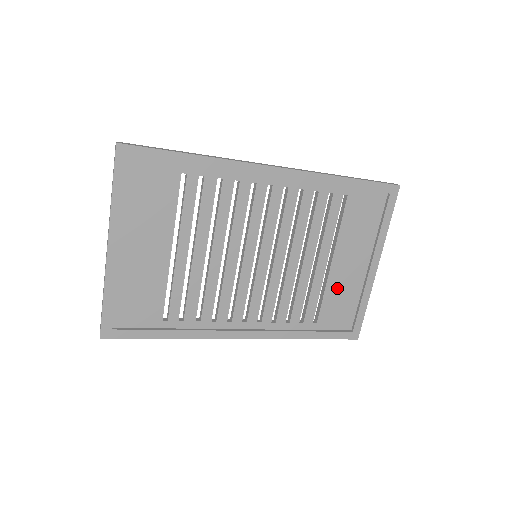
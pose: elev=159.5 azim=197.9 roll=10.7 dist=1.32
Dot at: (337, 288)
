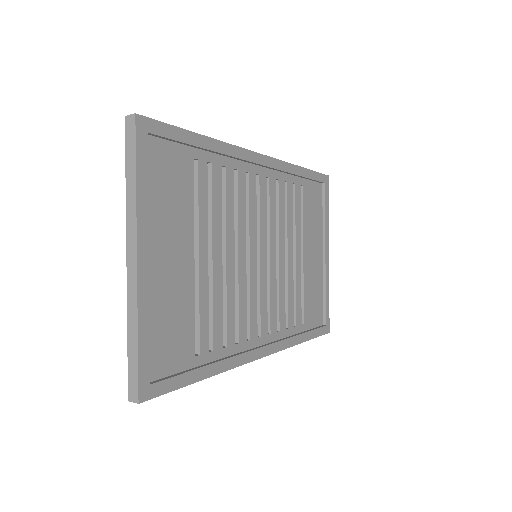
Dot at: (310, 282)
